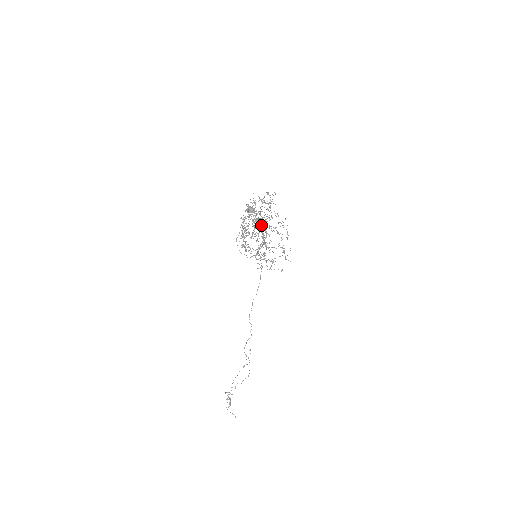
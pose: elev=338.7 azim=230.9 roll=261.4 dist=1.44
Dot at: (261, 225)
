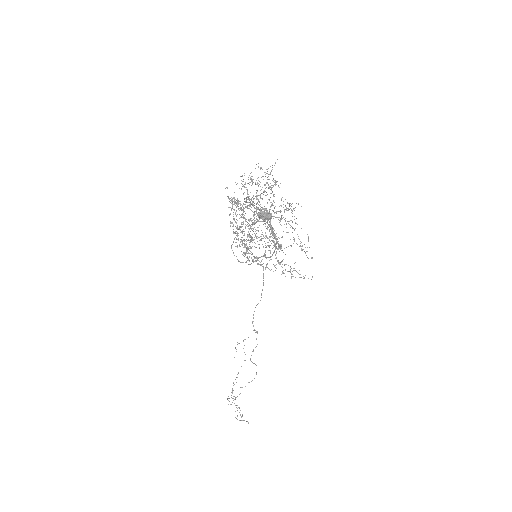
Dot at: (256, 213)
